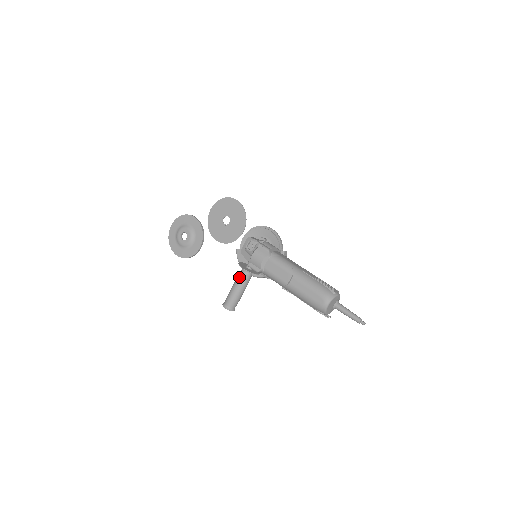
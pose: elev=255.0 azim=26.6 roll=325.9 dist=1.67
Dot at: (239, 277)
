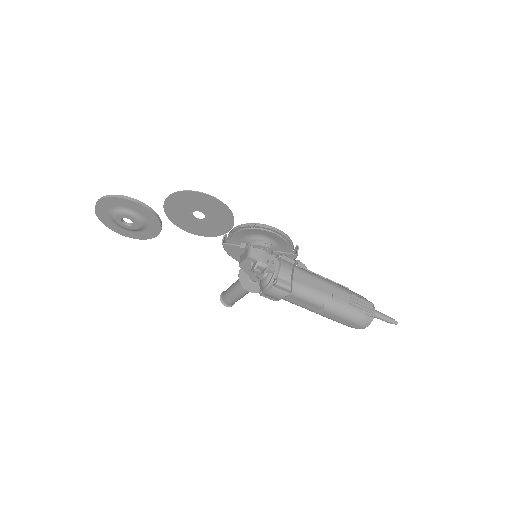
Dot at: (242, 290)
